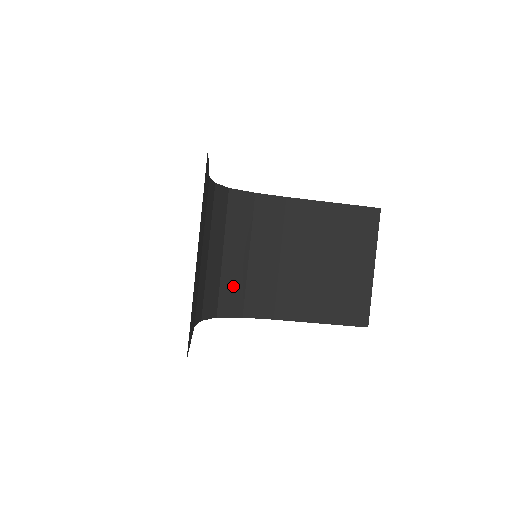
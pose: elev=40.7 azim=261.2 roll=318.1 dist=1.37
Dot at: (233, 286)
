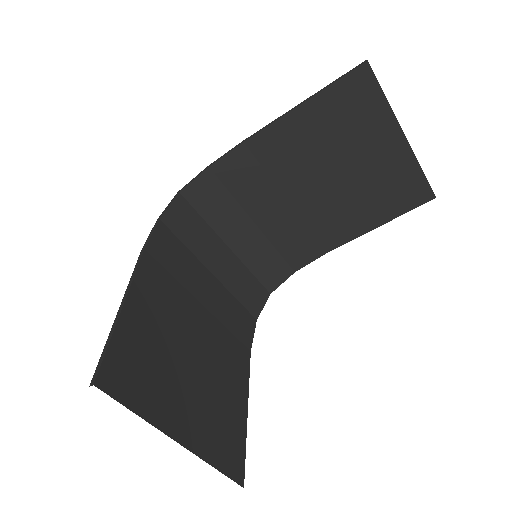
Dot at: (263, 260)
